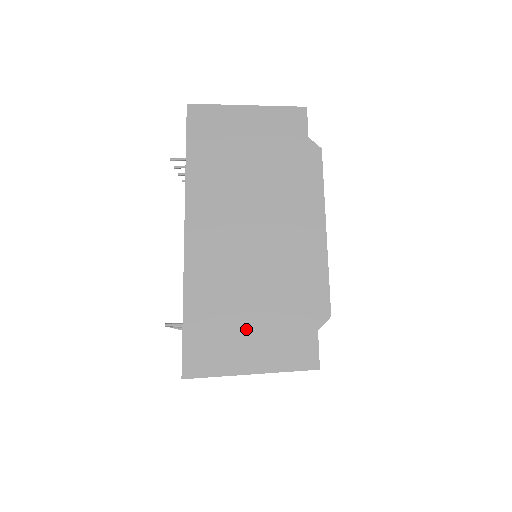
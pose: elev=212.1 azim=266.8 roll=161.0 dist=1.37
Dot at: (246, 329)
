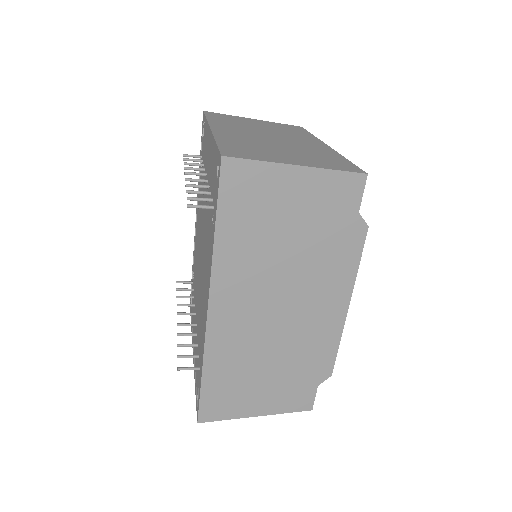
Dot at: (258, 387)
